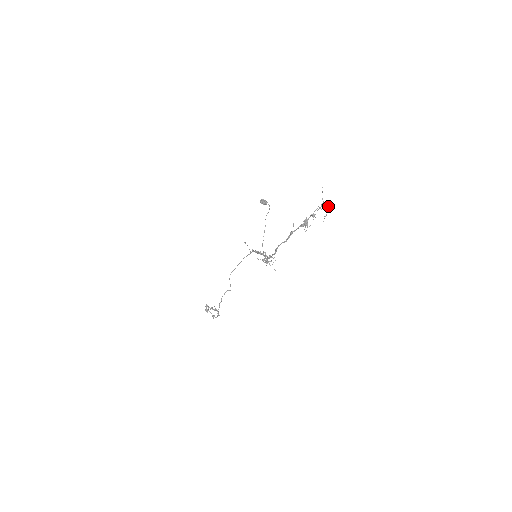
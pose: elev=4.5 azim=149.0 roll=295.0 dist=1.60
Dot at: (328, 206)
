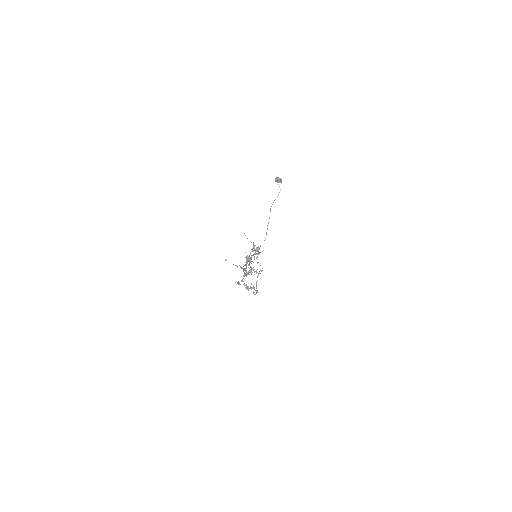
Dot at: occluded
